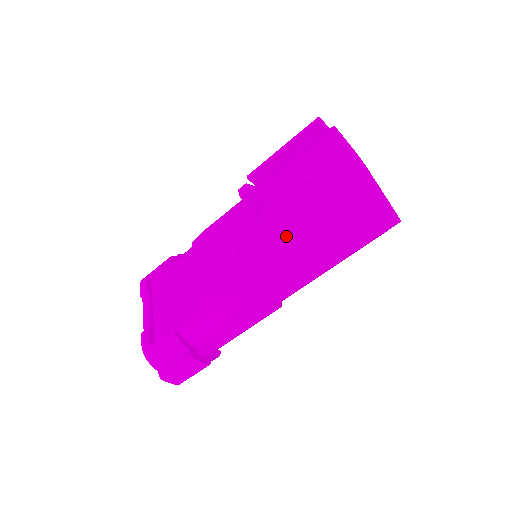
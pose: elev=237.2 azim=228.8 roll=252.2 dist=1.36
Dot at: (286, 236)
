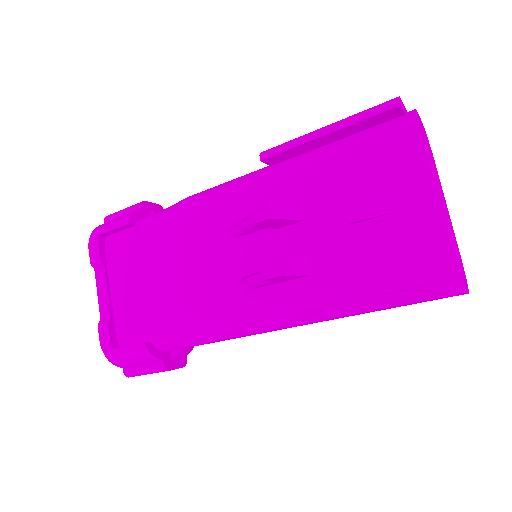
Dot at: (319, 309)
